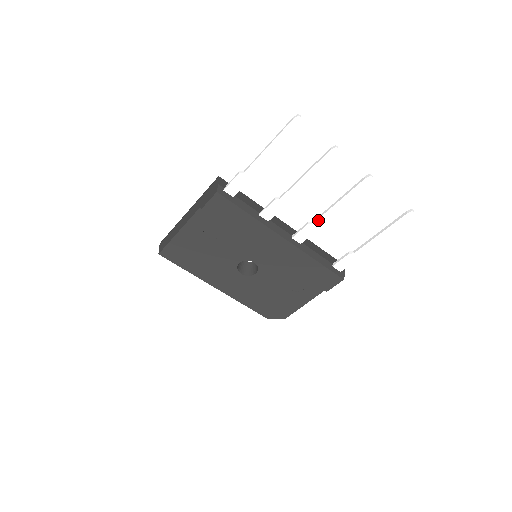
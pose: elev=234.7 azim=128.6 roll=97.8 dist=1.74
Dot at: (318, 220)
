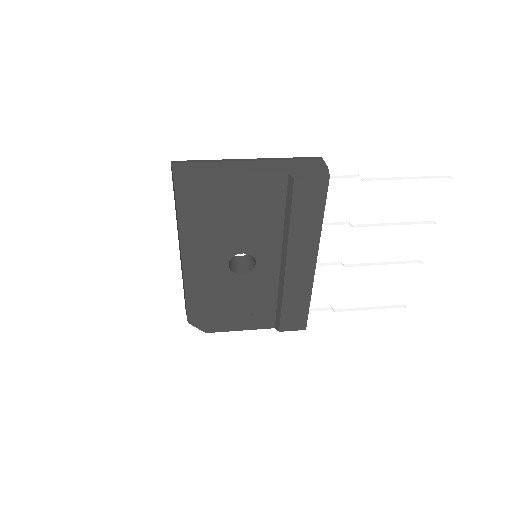
Dot at: (351, 267)
